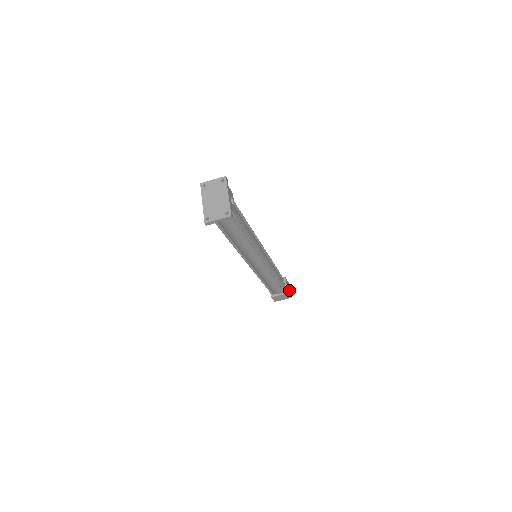
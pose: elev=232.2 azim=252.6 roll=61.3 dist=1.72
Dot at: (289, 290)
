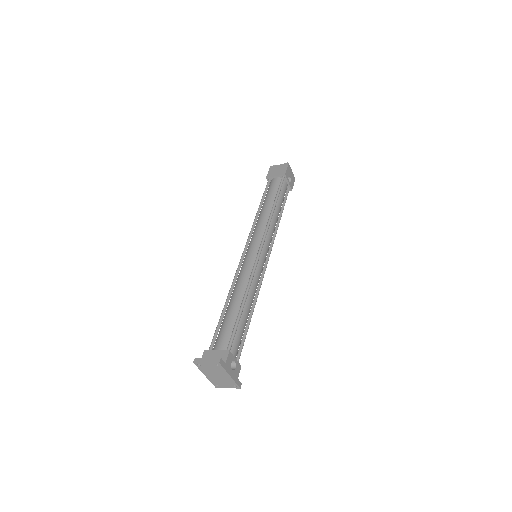
Dot at: (291, 175)
